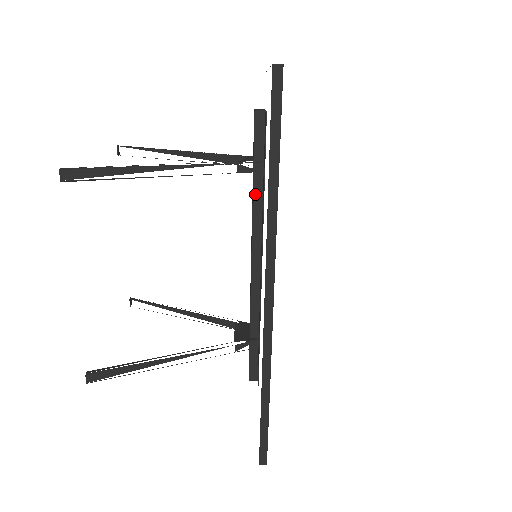
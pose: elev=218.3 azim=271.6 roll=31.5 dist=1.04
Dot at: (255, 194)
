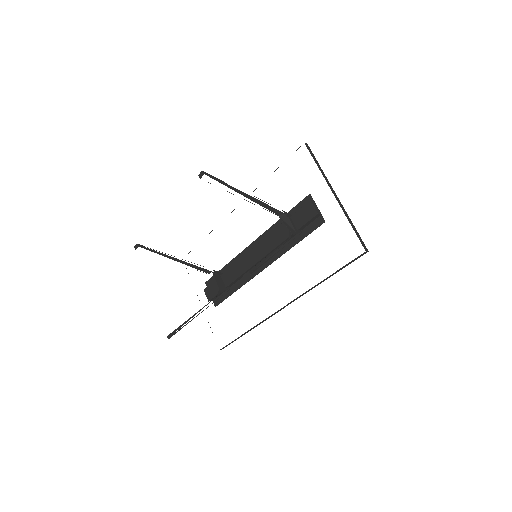
Dot at: occluded
